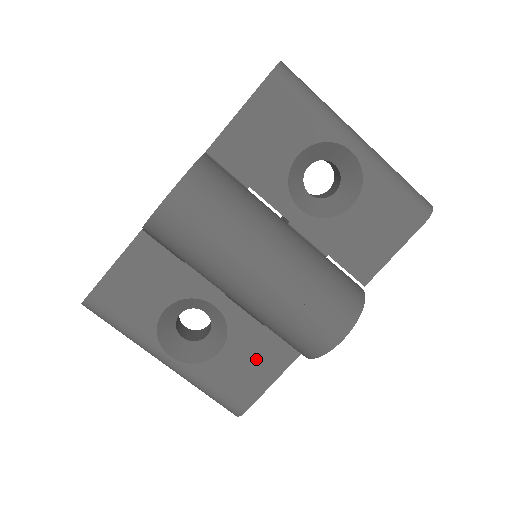
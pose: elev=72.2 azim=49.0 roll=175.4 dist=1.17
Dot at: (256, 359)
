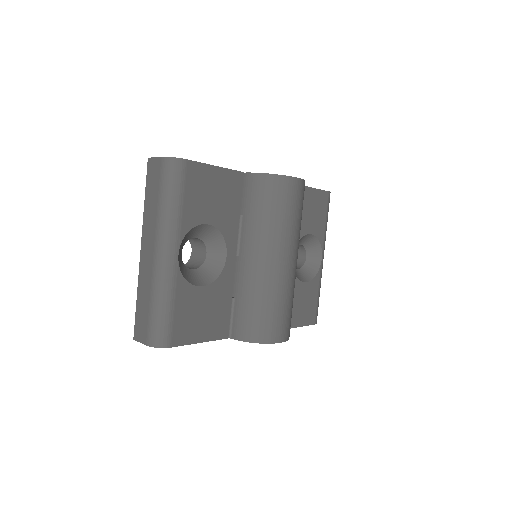
Dot at: (210, 315)
